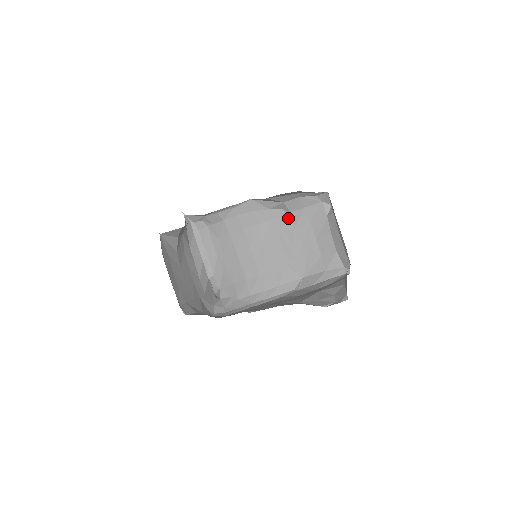
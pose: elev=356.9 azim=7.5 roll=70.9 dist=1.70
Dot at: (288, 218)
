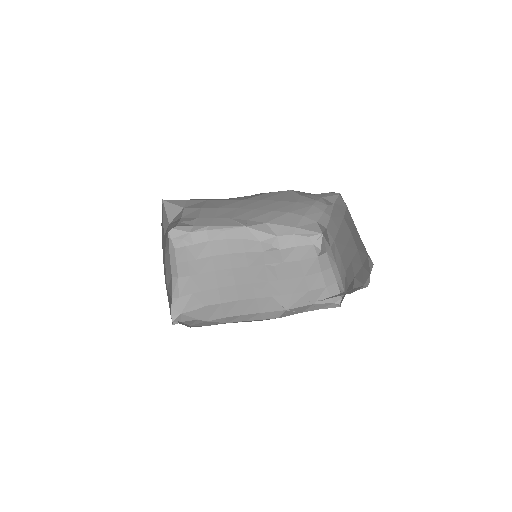
Dot at: (277, 254)
